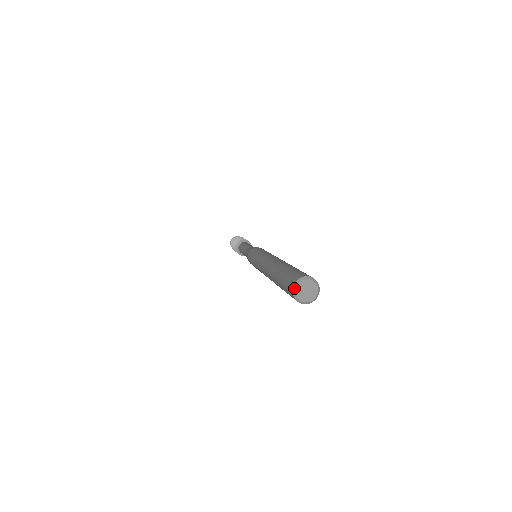
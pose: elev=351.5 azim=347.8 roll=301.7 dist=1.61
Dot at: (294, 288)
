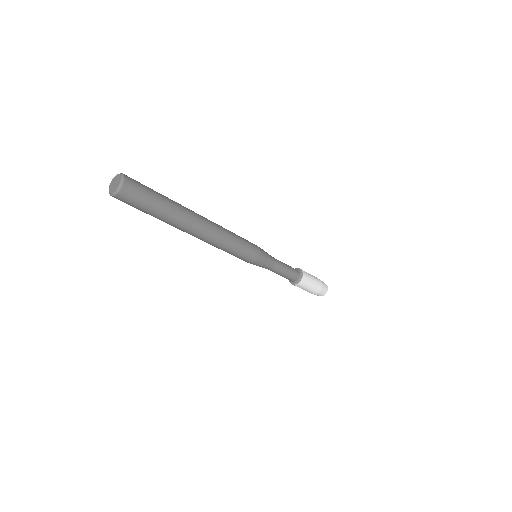
Dot at: (114, 177)
